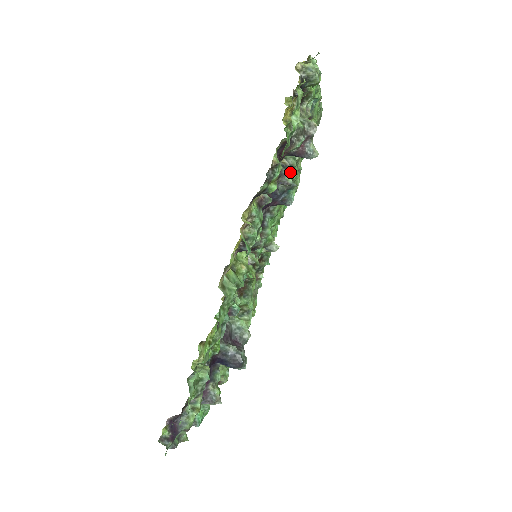
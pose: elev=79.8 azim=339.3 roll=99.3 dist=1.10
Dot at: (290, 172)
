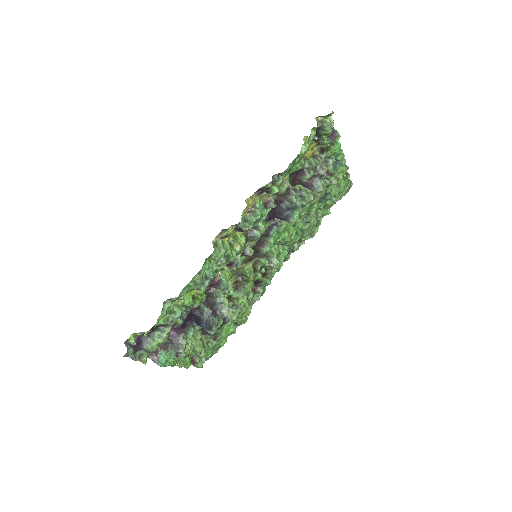
Dot at: (305, 208)
